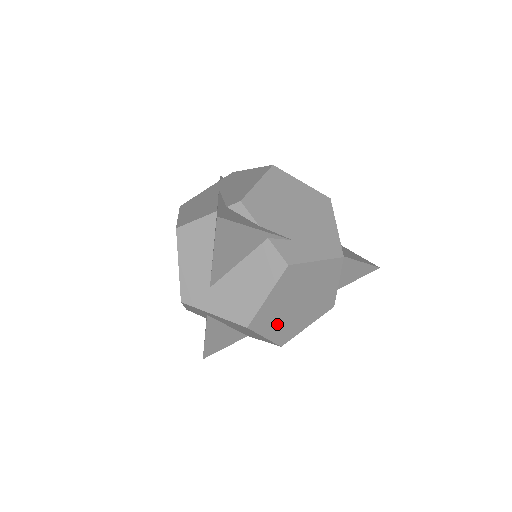
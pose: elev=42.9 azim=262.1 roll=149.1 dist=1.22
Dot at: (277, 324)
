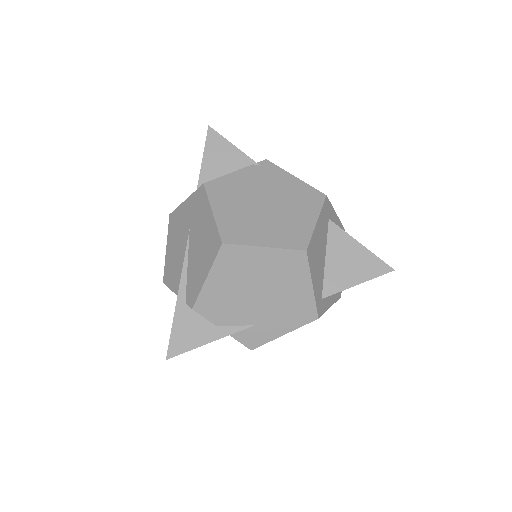
Dot at: occluded
